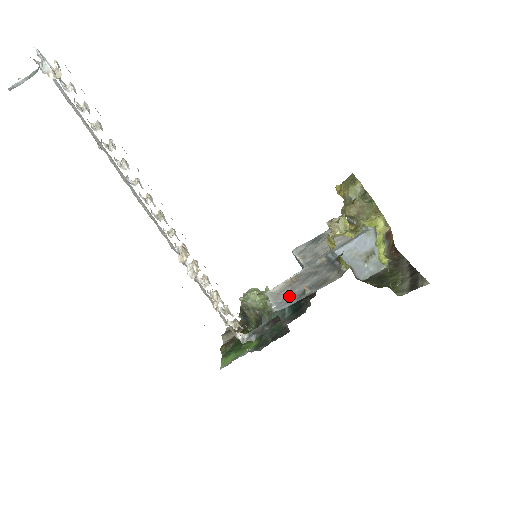
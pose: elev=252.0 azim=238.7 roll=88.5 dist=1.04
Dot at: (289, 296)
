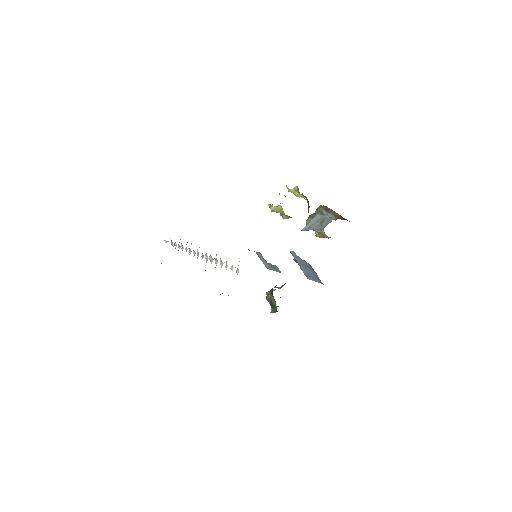
Dot at: occluded
